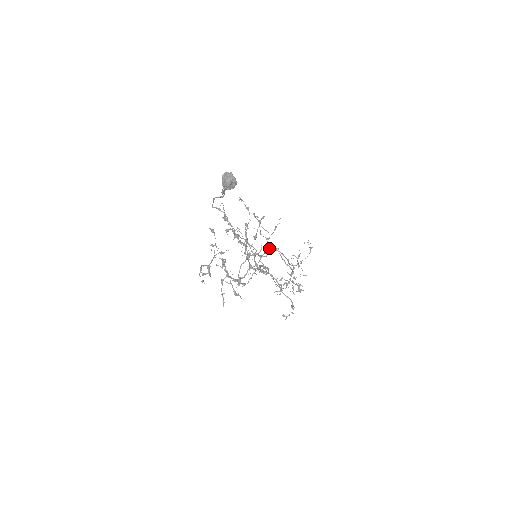
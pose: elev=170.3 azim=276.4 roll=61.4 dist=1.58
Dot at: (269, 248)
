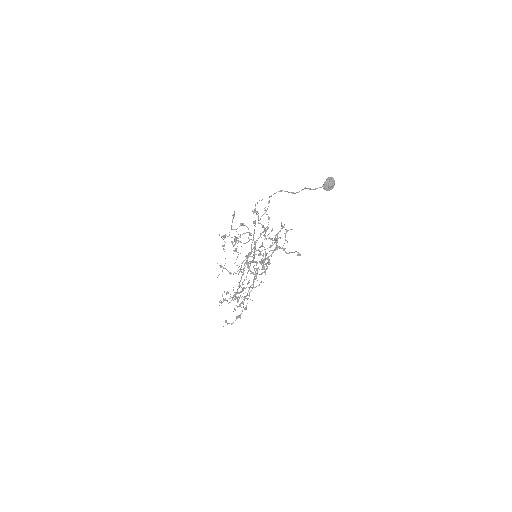
Dot at: occluded
